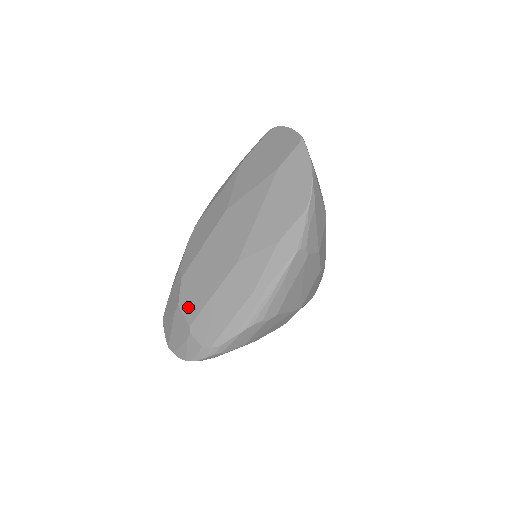
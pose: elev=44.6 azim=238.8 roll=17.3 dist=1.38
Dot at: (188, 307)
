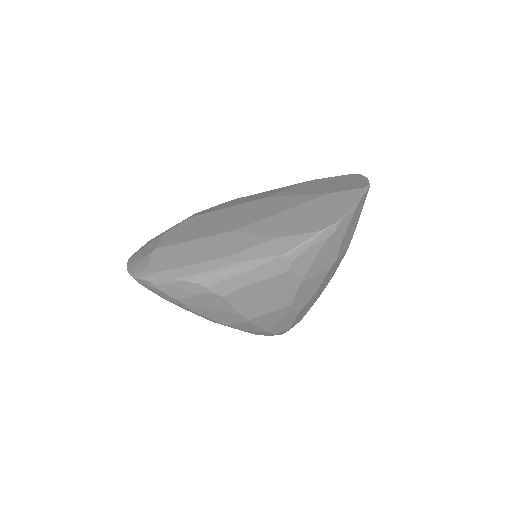
Dot at: (170, 237)
